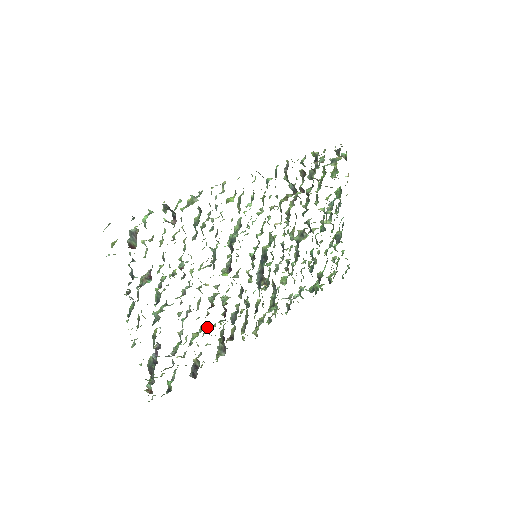
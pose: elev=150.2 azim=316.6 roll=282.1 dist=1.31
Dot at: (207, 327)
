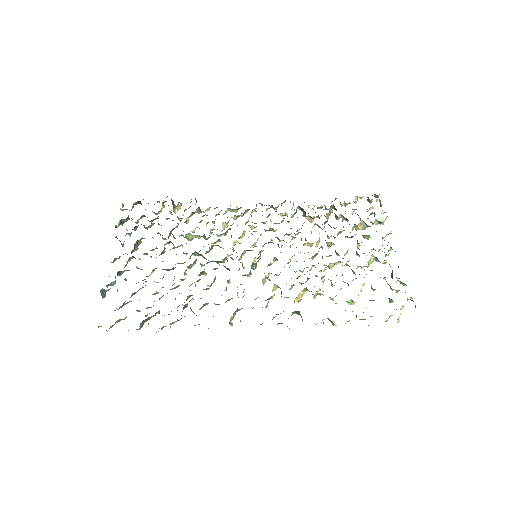
Dot at: occluded
